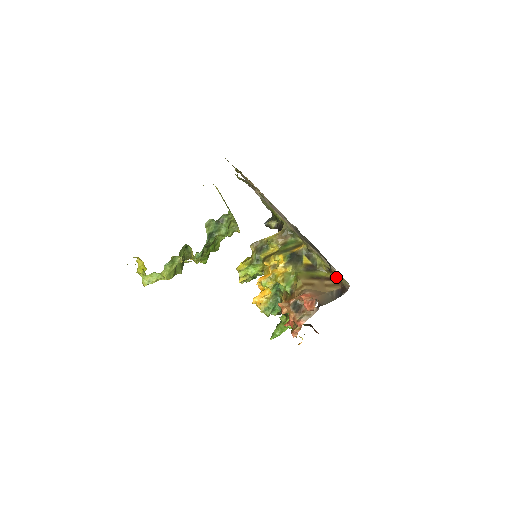
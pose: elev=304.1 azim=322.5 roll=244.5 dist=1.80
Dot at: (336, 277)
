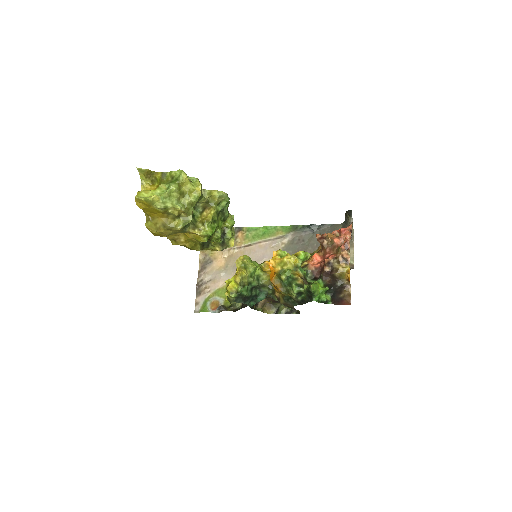
Dot at: occluded
